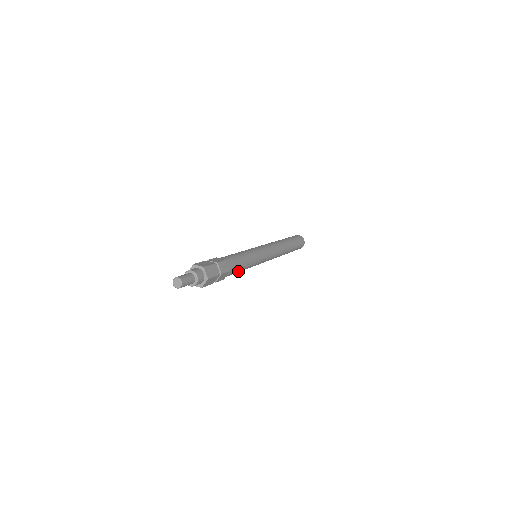
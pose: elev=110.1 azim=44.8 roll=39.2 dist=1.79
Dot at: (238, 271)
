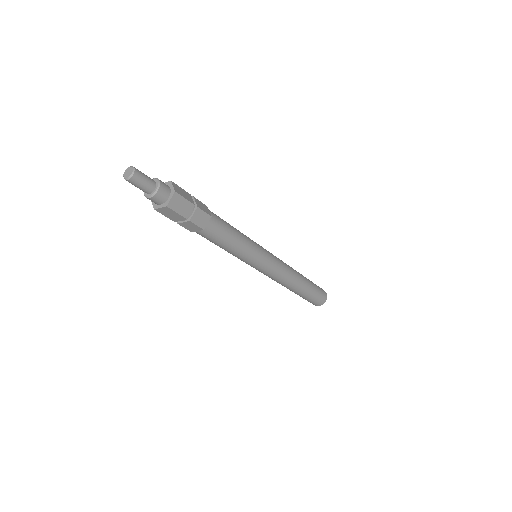
Dot at: (217, 243)
